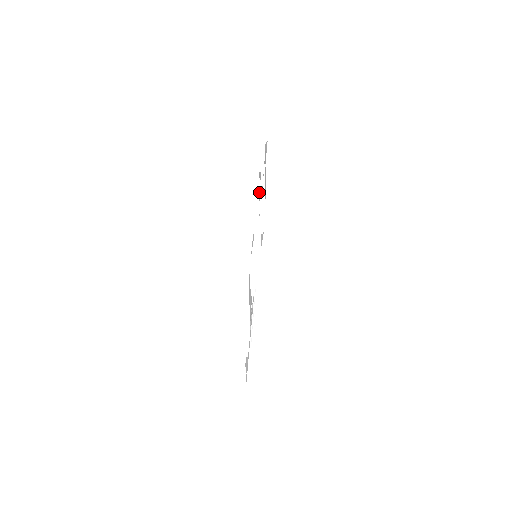
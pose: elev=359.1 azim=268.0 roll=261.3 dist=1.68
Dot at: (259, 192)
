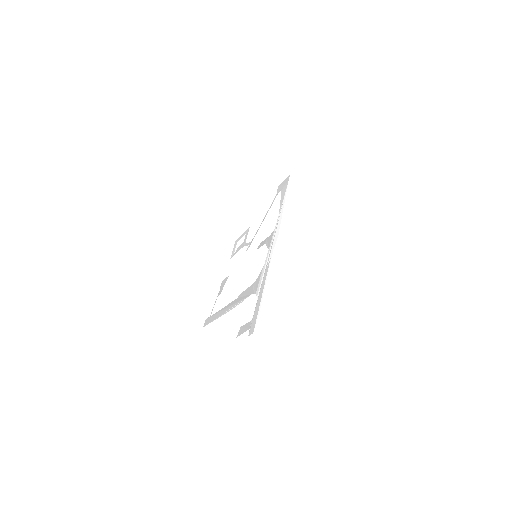
Dot at: (238, 247)
